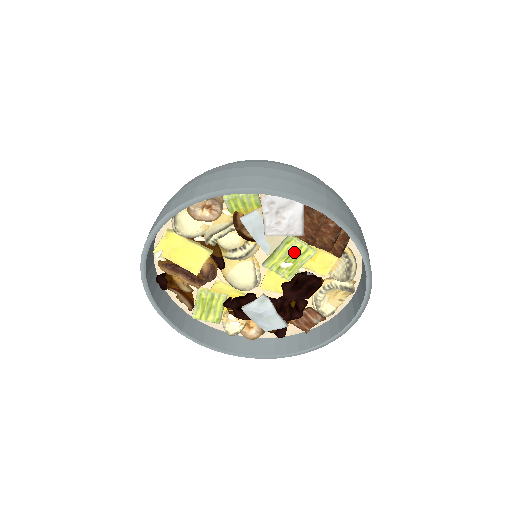
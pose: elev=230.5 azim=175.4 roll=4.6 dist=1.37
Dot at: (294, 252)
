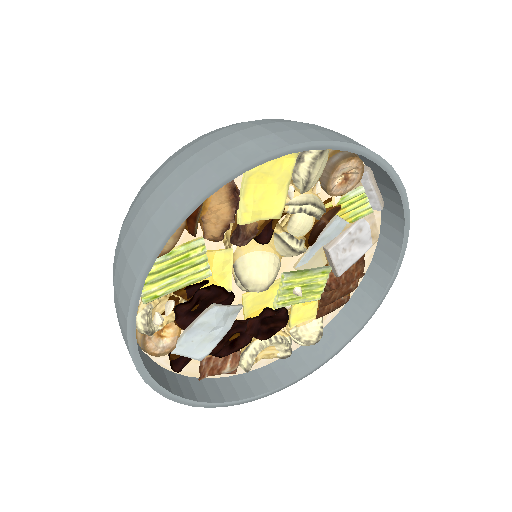
Dot at: (314, 285)
